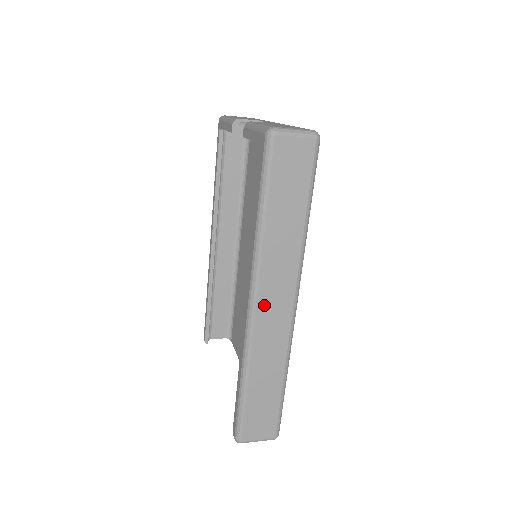
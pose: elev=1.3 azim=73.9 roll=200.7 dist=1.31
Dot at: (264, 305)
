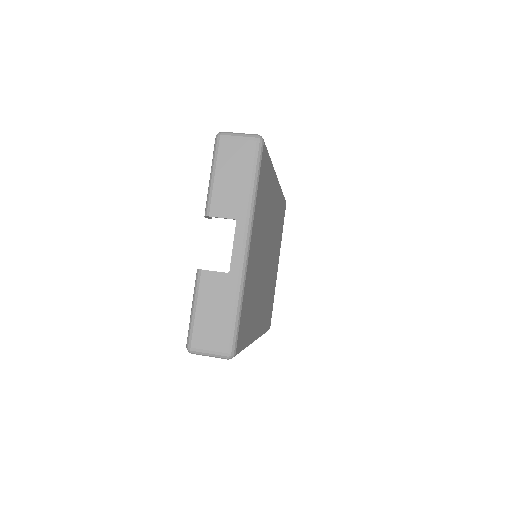
Dot at: occluded
